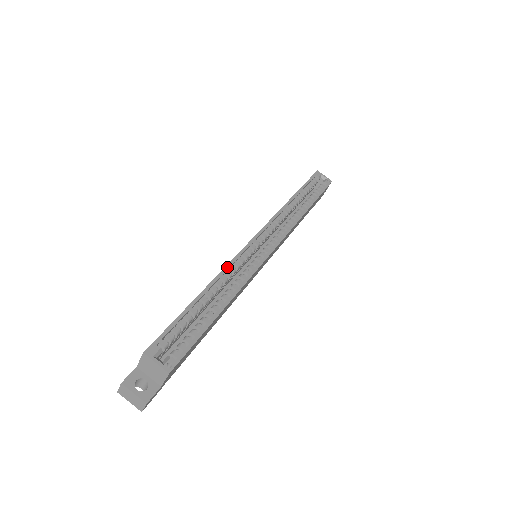
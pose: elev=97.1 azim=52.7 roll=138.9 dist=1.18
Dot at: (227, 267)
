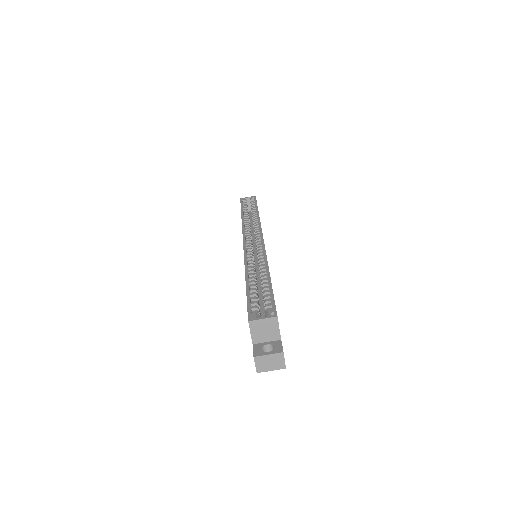
Dot at: (245, 261)
